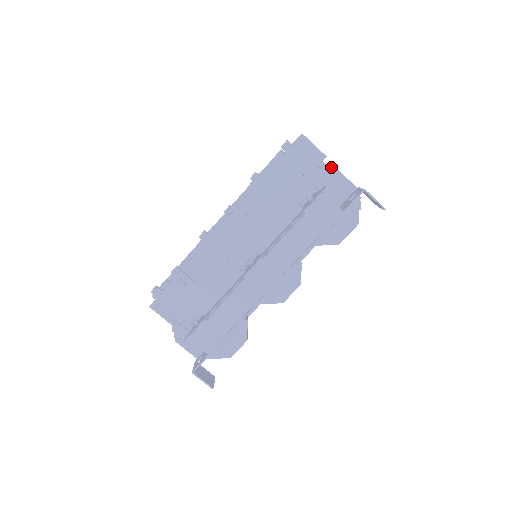
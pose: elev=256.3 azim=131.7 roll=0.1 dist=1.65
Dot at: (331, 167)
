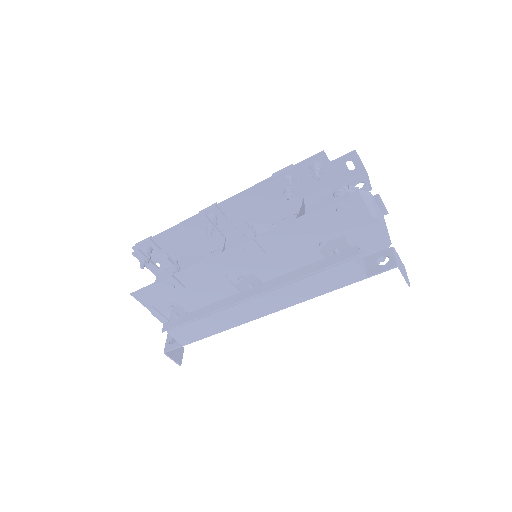
Dot at: (373, 217)
